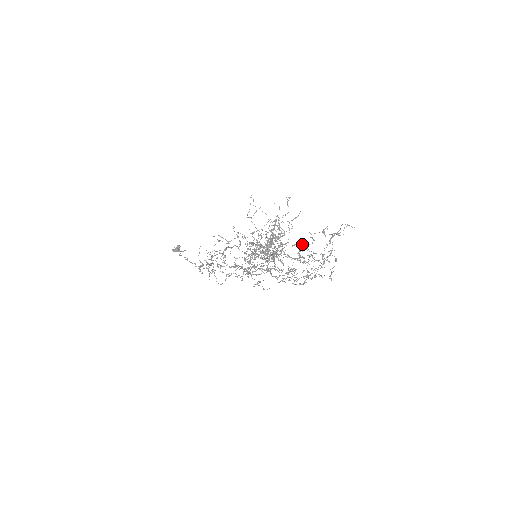
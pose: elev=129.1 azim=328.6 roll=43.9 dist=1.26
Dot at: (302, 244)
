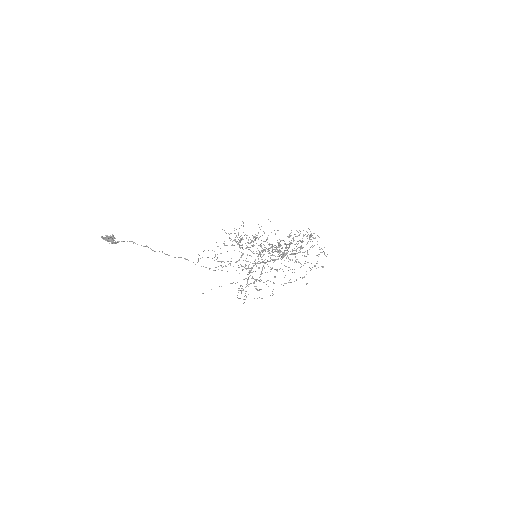
Dot at: occluded
